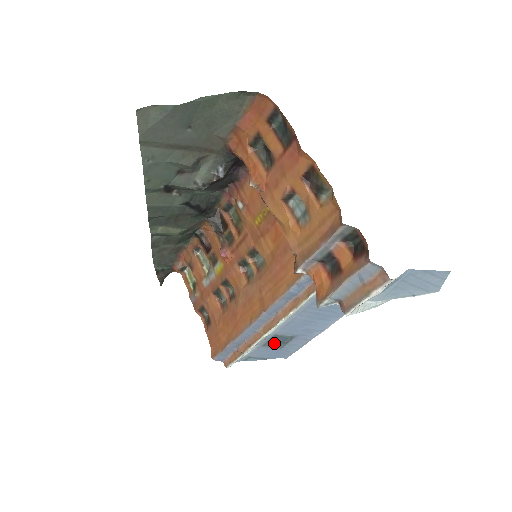
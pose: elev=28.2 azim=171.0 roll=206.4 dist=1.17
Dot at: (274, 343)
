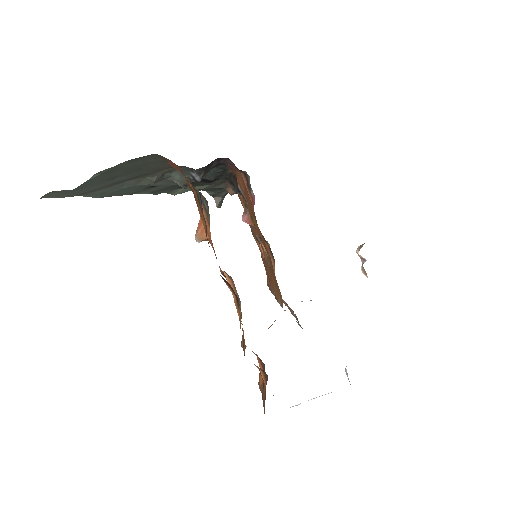
Dot at: occluded
